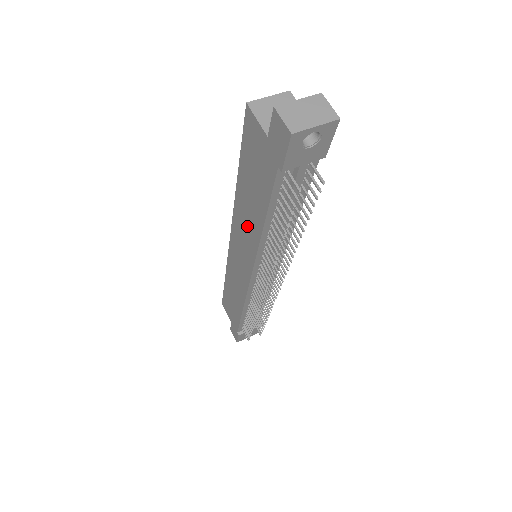
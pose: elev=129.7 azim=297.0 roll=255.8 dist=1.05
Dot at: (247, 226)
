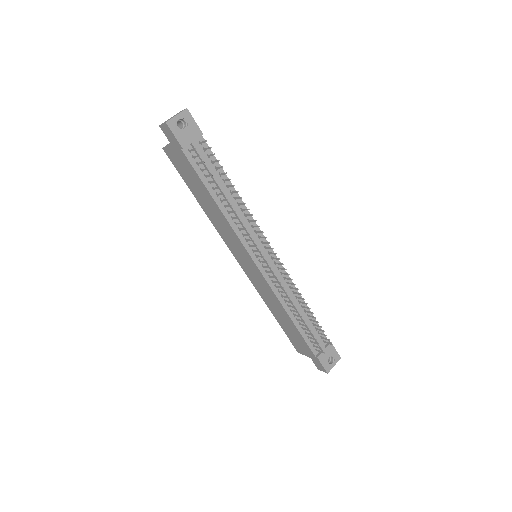
Dot at: (221, 223)
